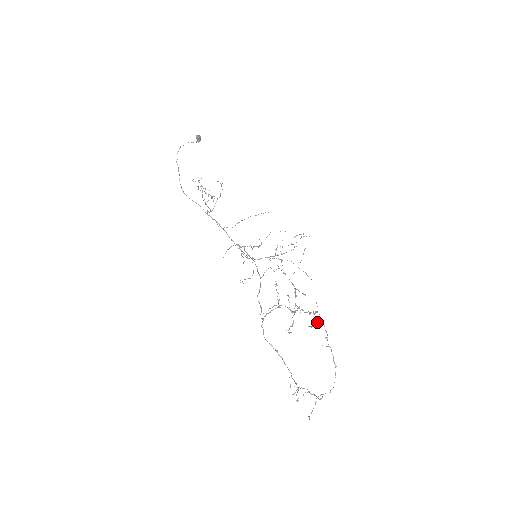
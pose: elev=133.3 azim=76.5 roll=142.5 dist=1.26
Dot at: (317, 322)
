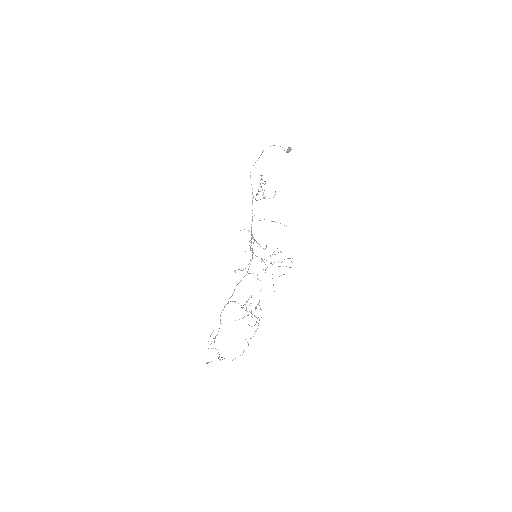
Dot at: occluded
